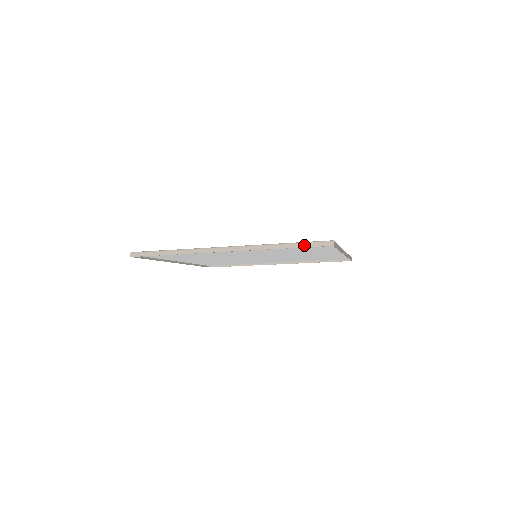
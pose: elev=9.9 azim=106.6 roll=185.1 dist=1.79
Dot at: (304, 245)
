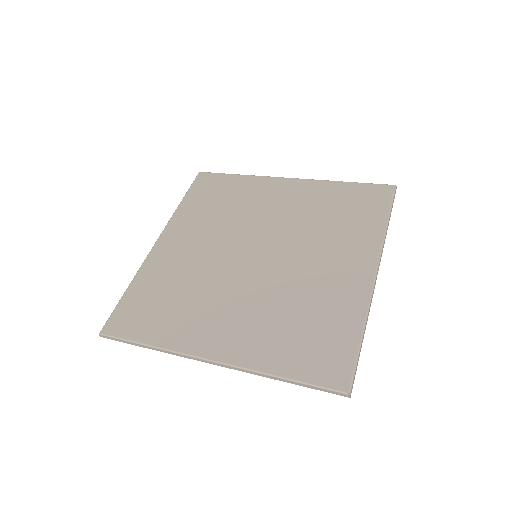
Dot at: (310, 387)
